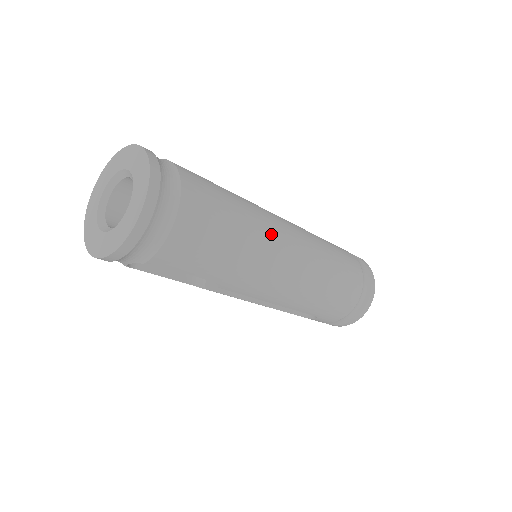
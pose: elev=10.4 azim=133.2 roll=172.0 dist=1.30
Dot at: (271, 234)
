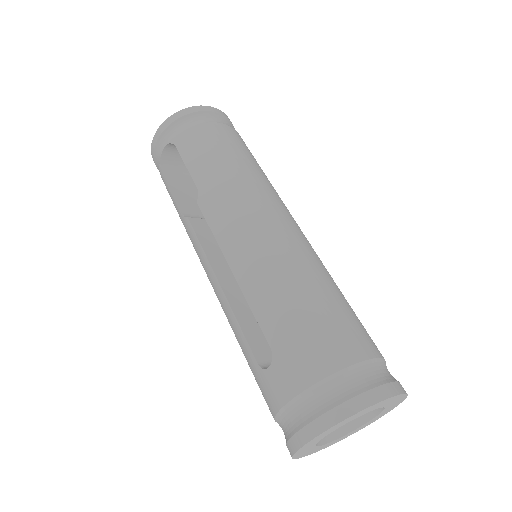
Dot at: (274, 197)
